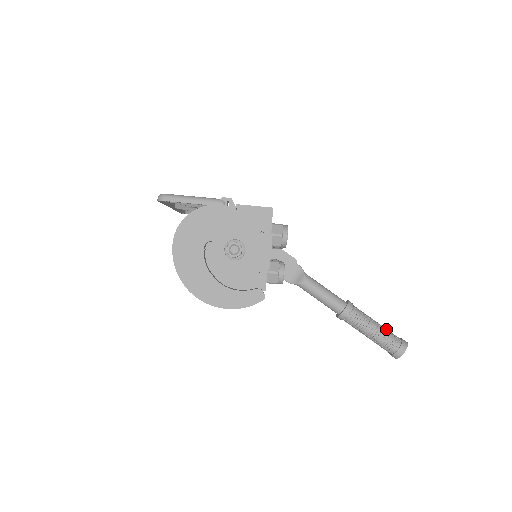
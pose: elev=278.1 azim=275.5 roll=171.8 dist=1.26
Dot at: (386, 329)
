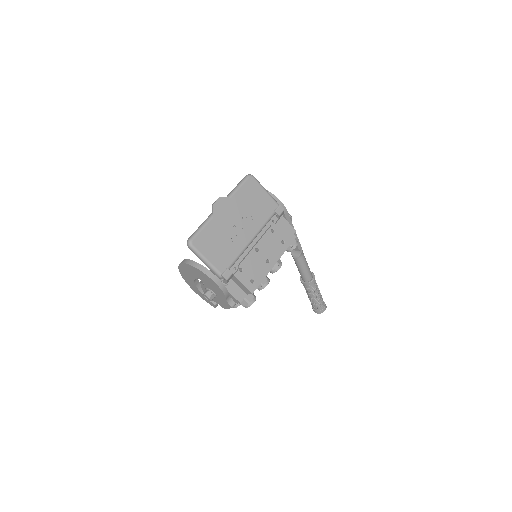
Dot at: (320, 301)
